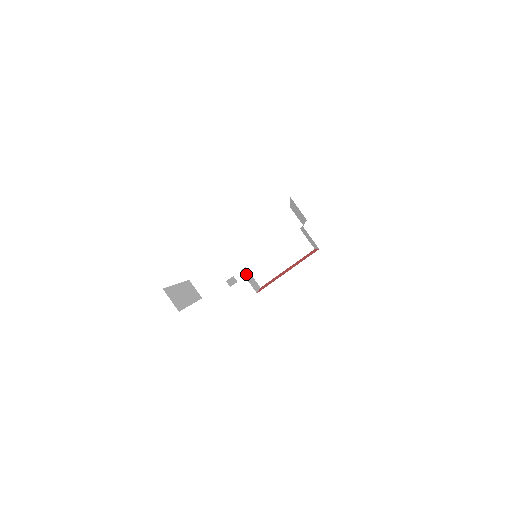
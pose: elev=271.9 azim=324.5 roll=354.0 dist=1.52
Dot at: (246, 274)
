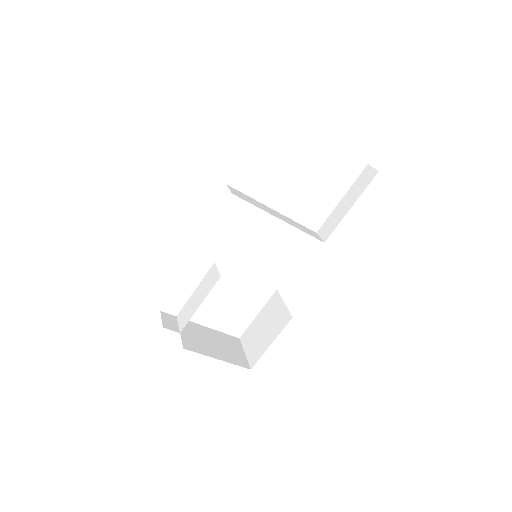
Dot at: (205, 297)
